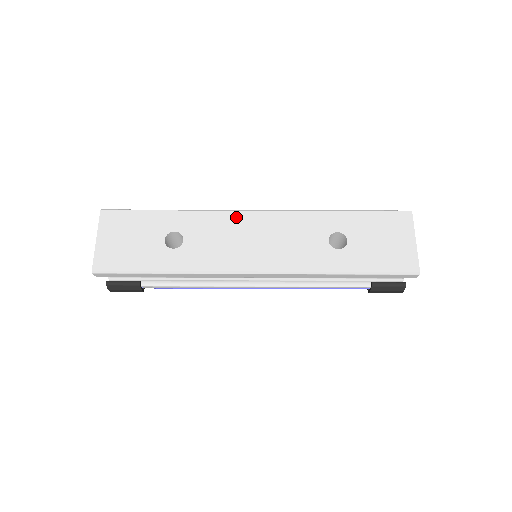
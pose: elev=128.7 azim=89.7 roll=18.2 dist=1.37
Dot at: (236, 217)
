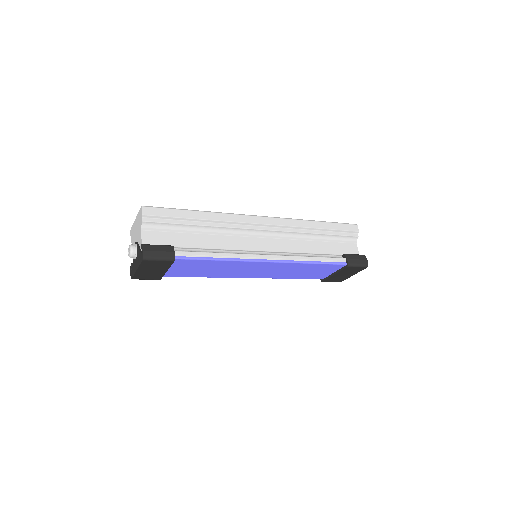
Dot at: occluded
